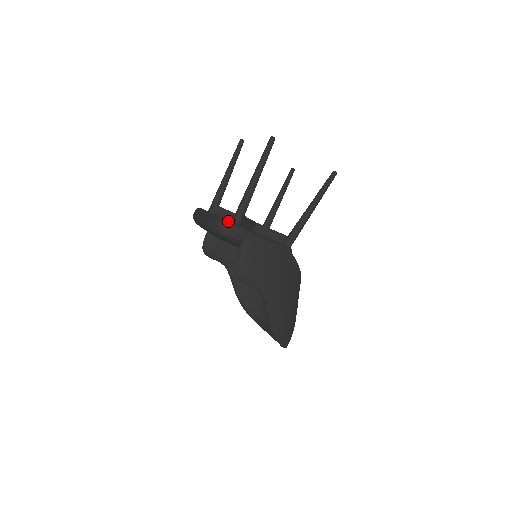
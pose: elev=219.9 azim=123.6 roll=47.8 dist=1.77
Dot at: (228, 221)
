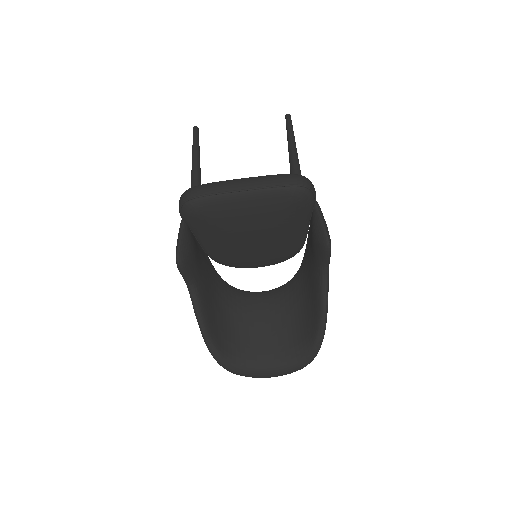
Dot at: occluded
